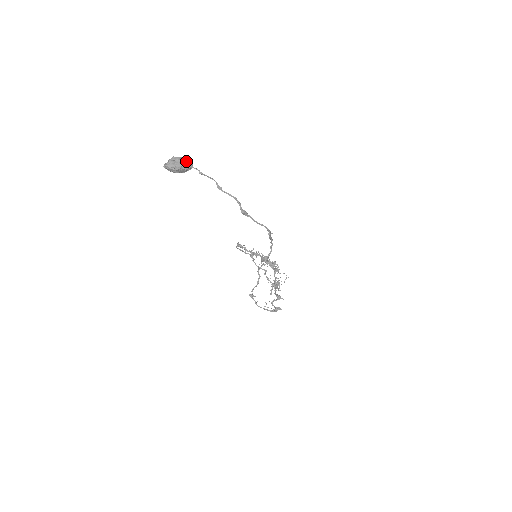
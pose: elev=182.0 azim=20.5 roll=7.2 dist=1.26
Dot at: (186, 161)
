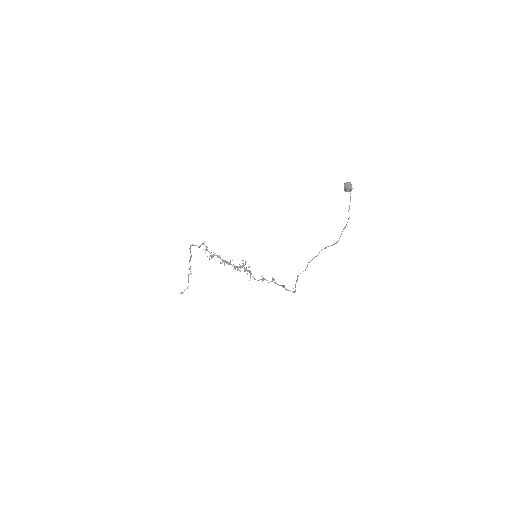
Dot at: occluded
